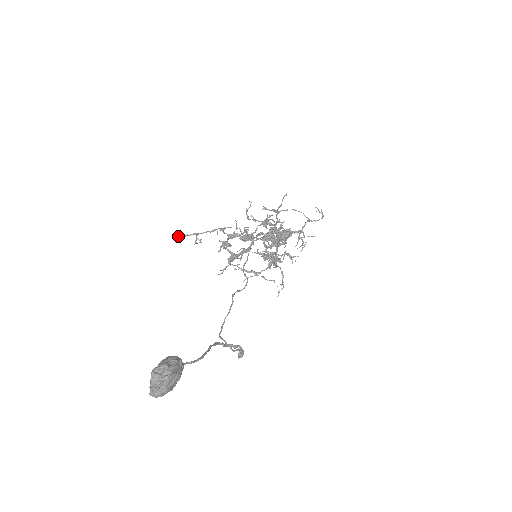
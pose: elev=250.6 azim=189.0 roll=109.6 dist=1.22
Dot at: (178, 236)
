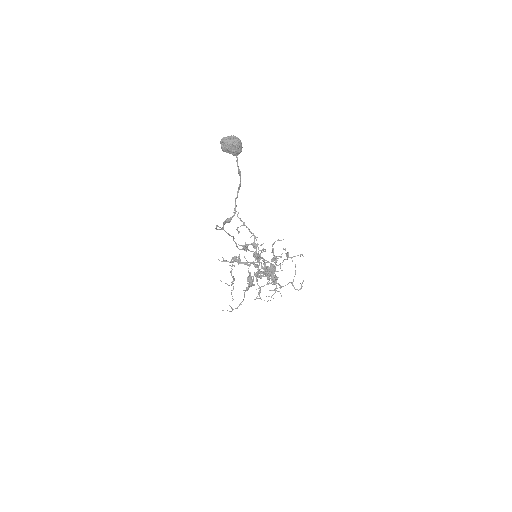
Dot at: occluded
